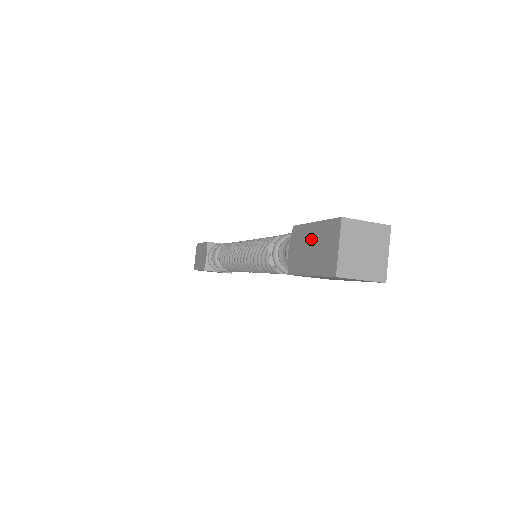
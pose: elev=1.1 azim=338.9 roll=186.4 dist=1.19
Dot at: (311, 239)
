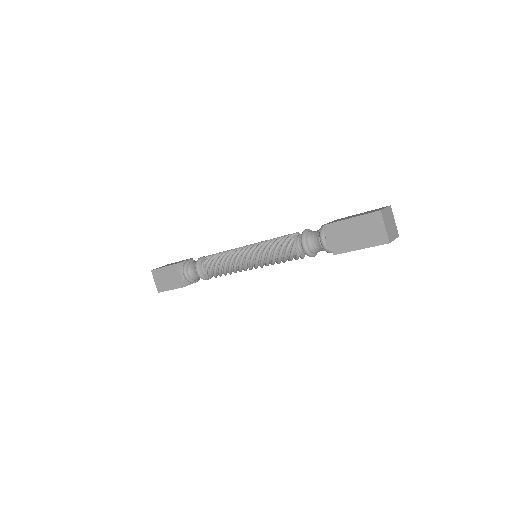
Dot at: (352, 228)
